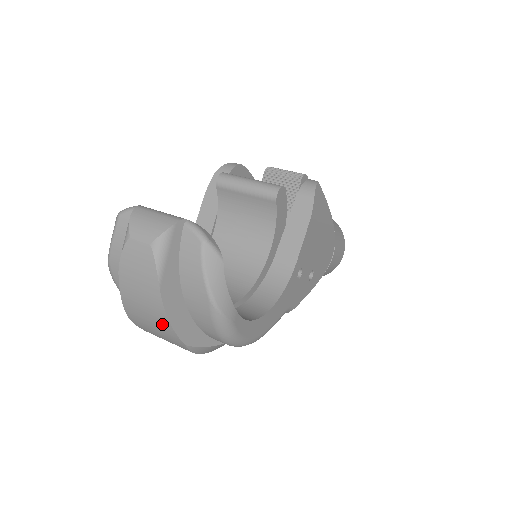
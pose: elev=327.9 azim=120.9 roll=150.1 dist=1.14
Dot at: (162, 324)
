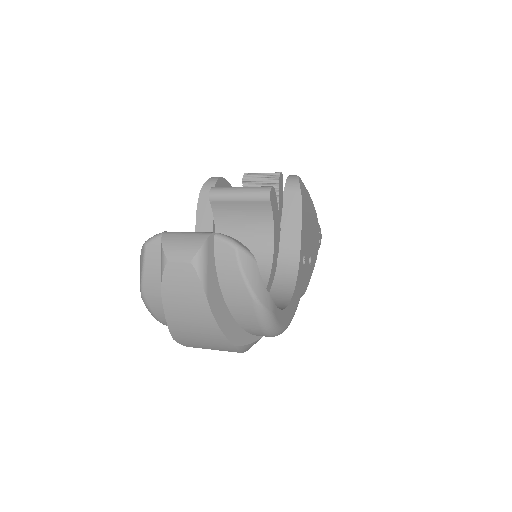
Dot at: (211, 332)
